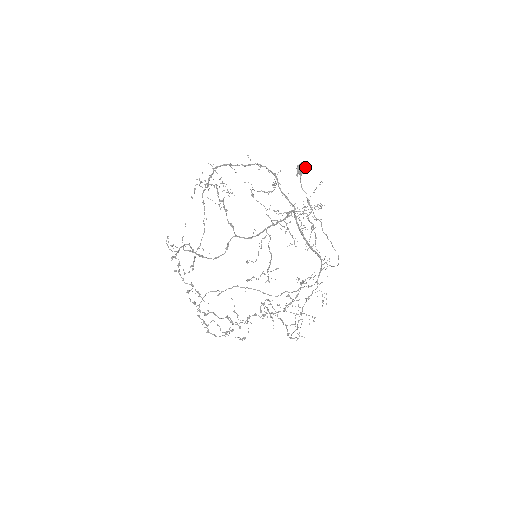
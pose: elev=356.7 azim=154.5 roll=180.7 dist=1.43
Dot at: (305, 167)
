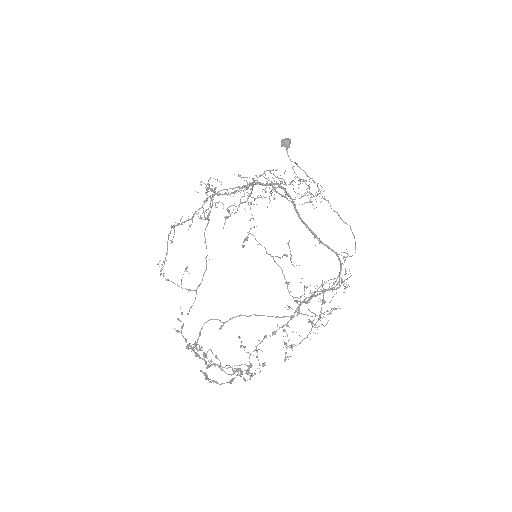
Dot at: (290, 140)
